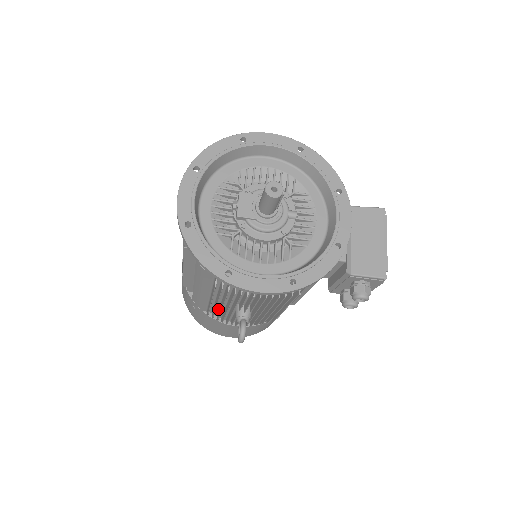
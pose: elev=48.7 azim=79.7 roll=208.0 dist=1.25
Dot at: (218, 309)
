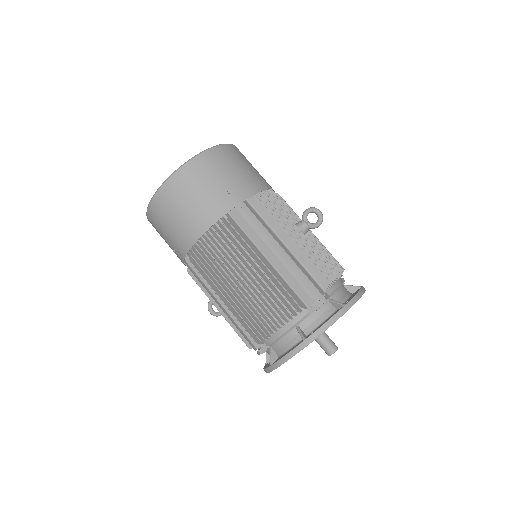
Dot at: occluded
